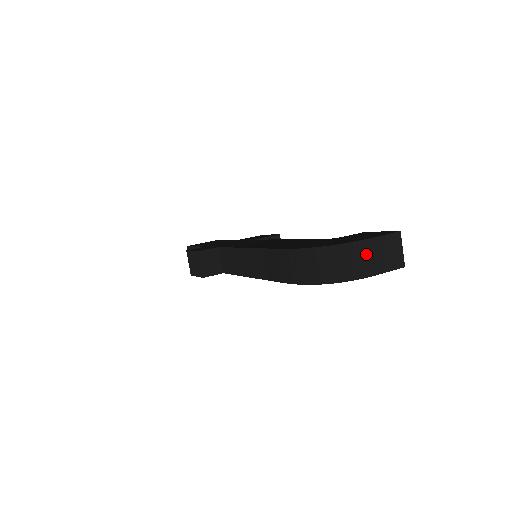
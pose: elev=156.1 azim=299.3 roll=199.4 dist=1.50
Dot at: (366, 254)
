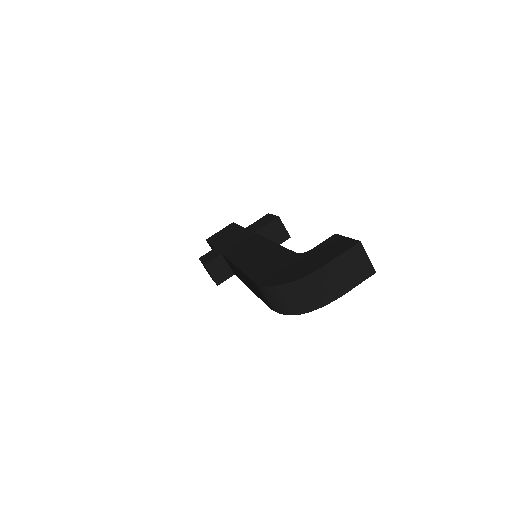
Dot at: (327, 280)
